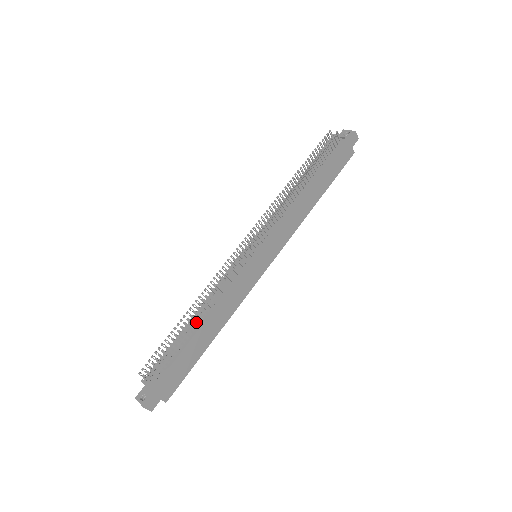
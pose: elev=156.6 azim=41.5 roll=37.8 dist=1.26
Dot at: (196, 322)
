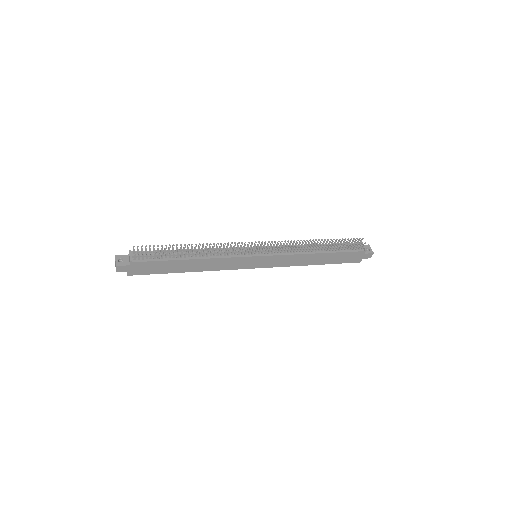
Dot at: (191, 254)
